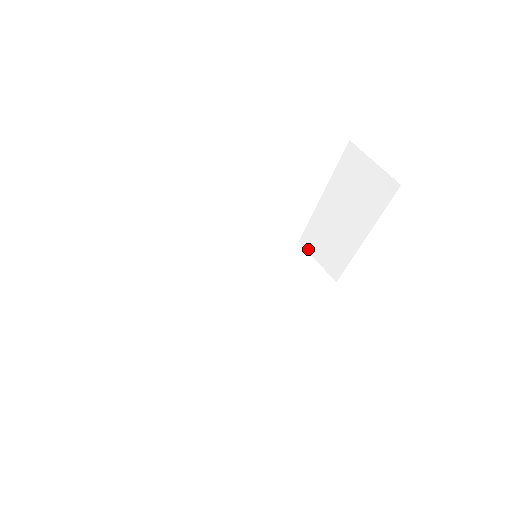
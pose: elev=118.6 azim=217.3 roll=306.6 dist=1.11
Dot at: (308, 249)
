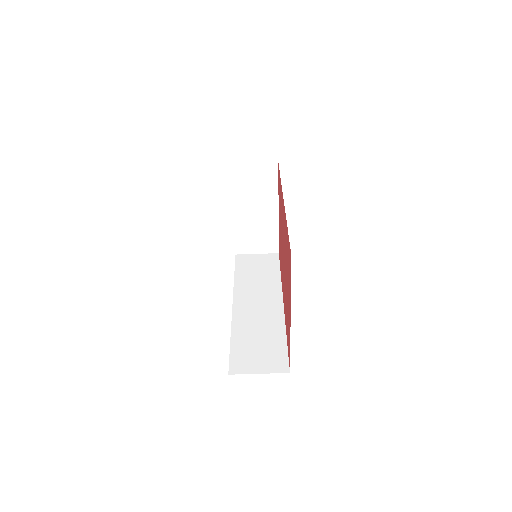
Dot at: (245, 252)
